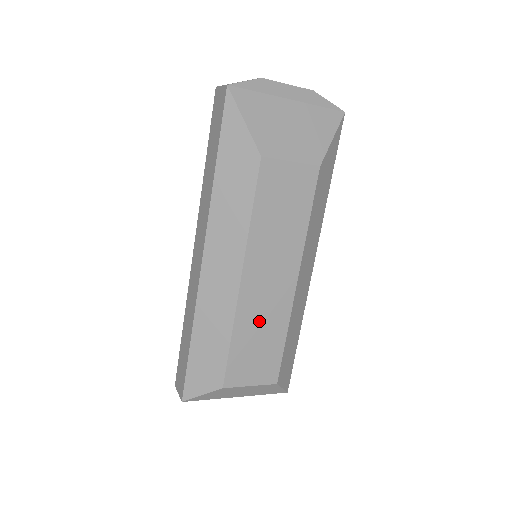
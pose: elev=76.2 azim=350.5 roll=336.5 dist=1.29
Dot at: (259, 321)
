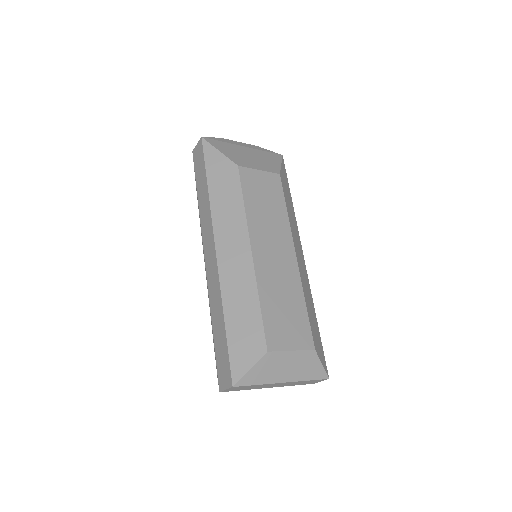
Dot at: (278, 287)
